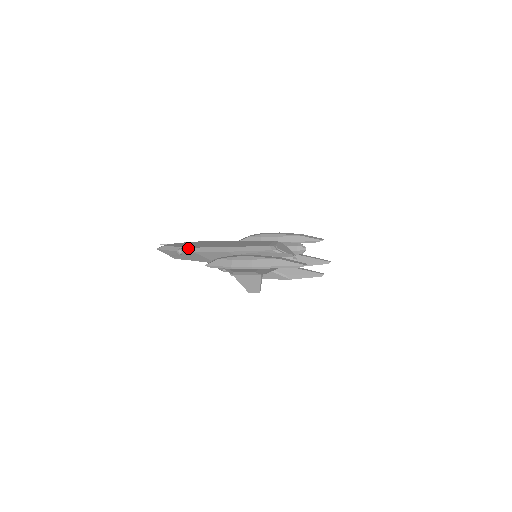
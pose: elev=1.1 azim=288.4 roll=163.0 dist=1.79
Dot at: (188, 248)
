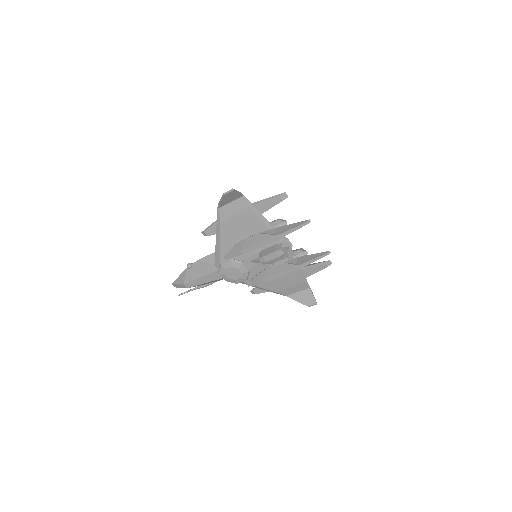
Dot at: occluded
